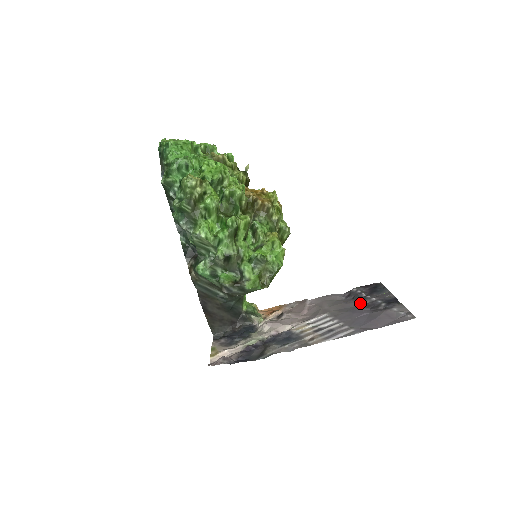
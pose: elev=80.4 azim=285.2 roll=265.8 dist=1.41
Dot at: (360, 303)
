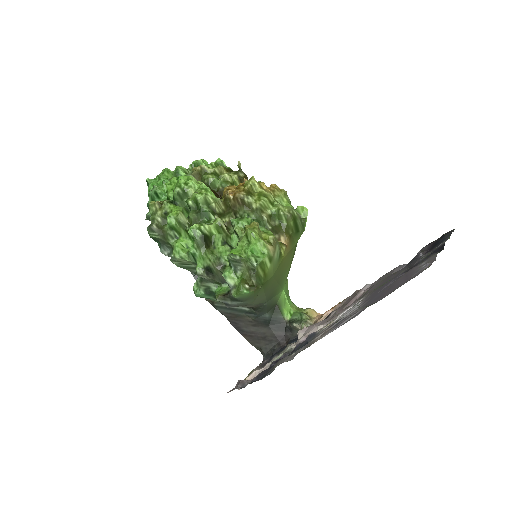
Dot at: (405, 269)
